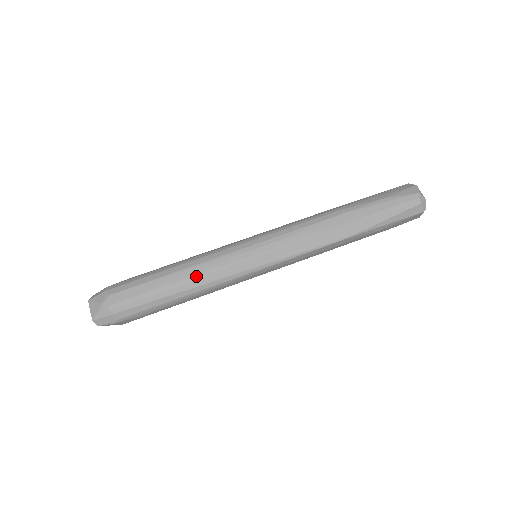
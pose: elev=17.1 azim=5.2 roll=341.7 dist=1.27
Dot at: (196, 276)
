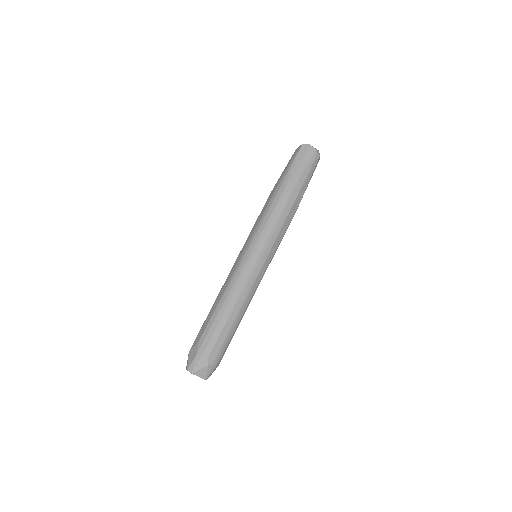
Dot at: (245, 300)
